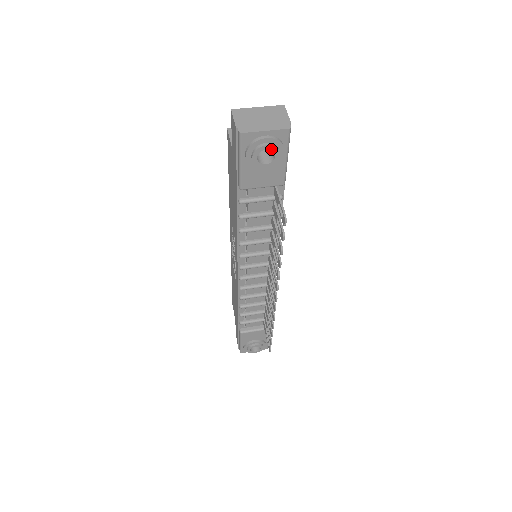
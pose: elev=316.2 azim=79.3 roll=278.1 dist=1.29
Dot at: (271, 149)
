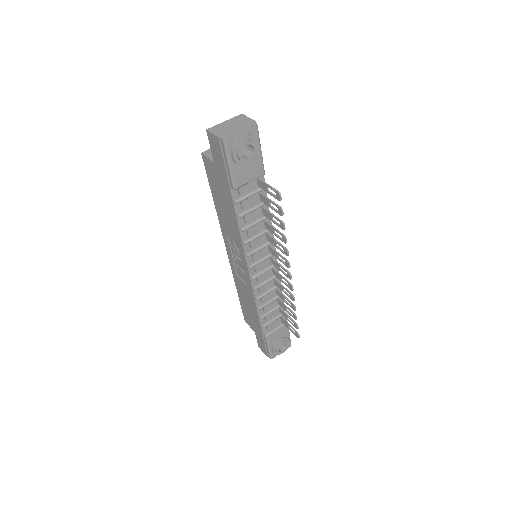
Dot at: (250, 144)
